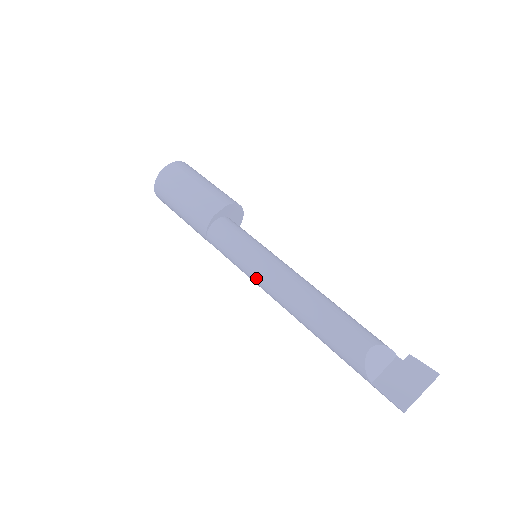
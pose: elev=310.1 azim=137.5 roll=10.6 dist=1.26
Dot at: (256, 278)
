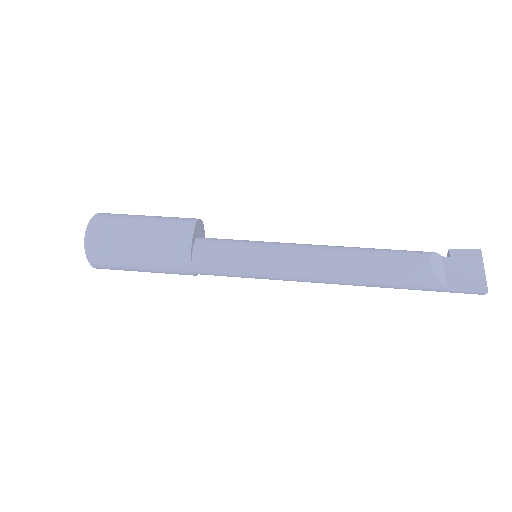
Dot at: (279, 272)
